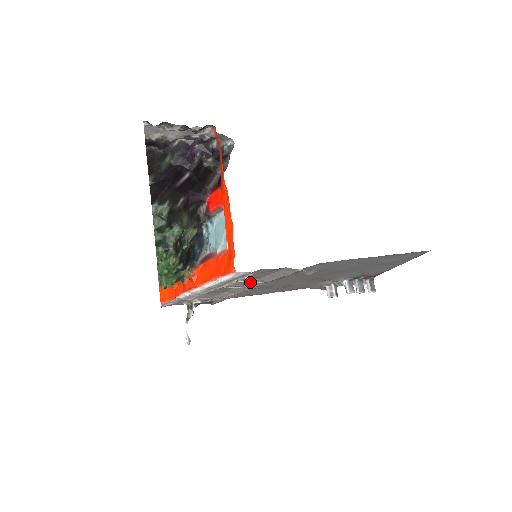
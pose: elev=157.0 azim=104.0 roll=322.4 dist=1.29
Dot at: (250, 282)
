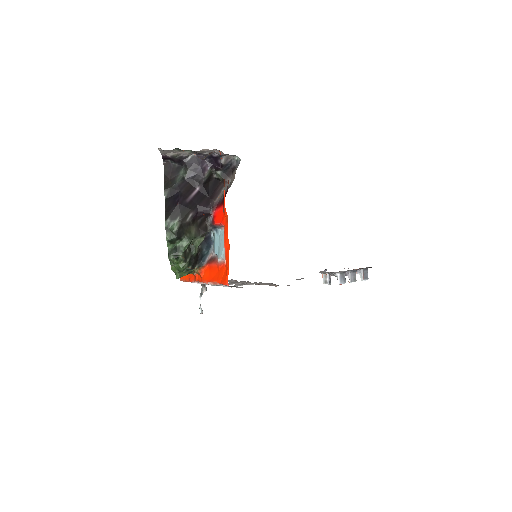
Dot at: occluded
